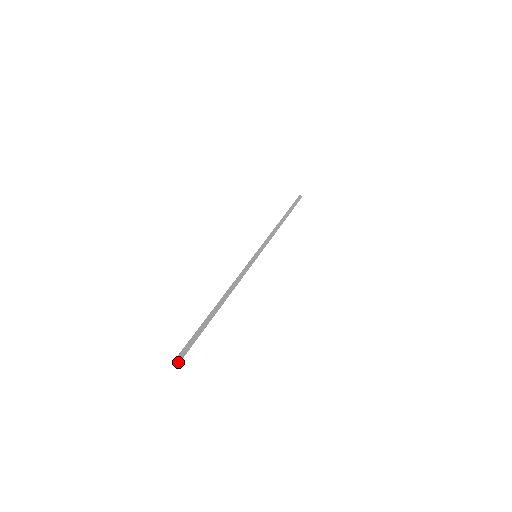
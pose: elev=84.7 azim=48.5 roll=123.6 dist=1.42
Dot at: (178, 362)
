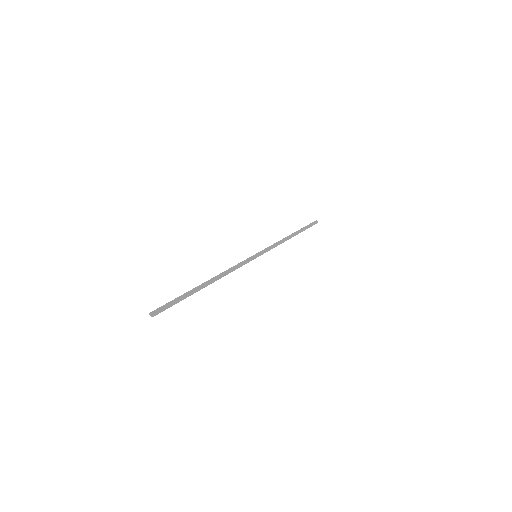
Dot at: (152, 316)
